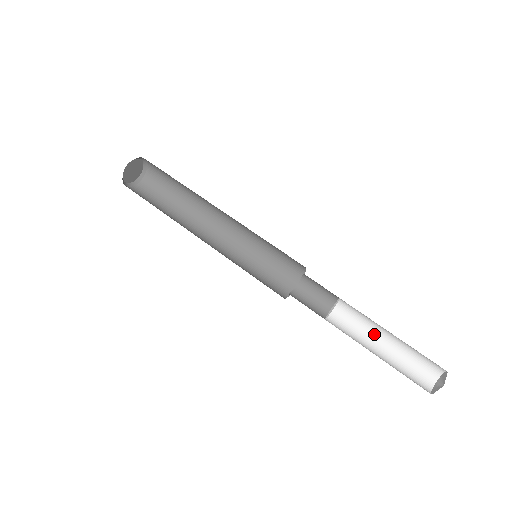
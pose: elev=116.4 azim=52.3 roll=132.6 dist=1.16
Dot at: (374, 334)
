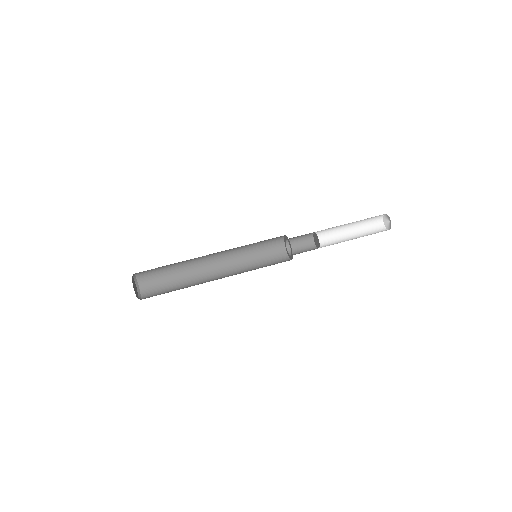
Dot at: (341, 229)
